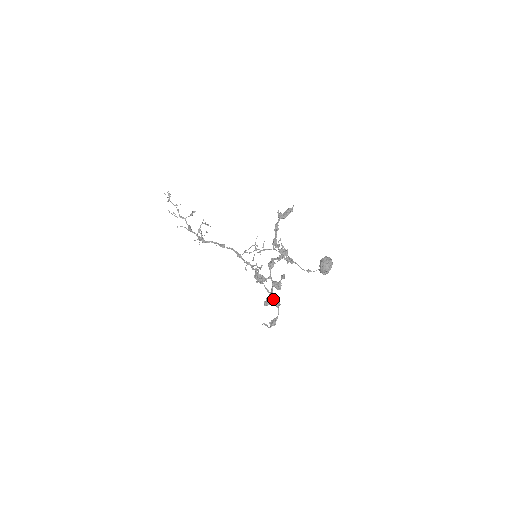
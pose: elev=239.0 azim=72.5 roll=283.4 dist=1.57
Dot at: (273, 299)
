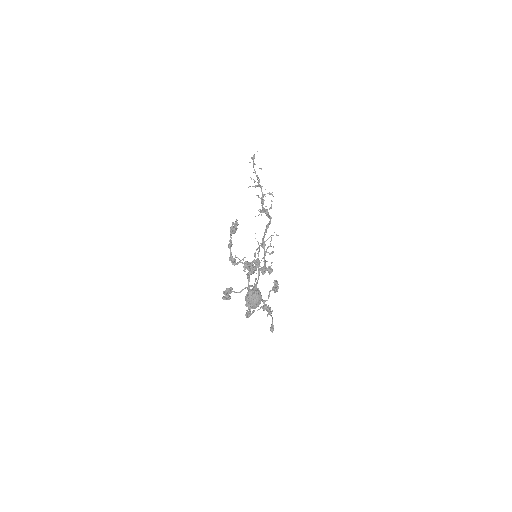
Dot at: (257, 310)
